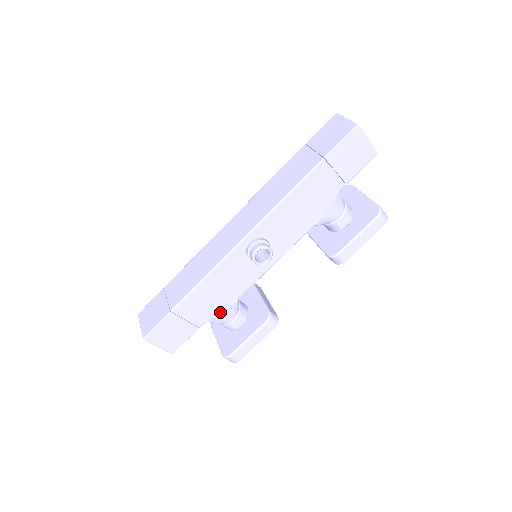
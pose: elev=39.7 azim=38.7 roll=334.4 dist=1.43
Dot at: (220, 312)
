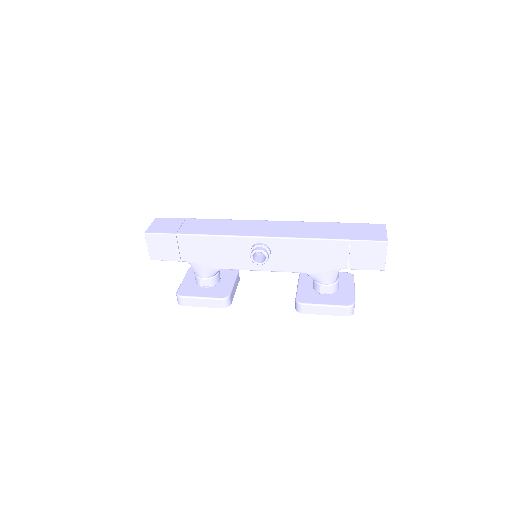
Dot at: (202, 265)
